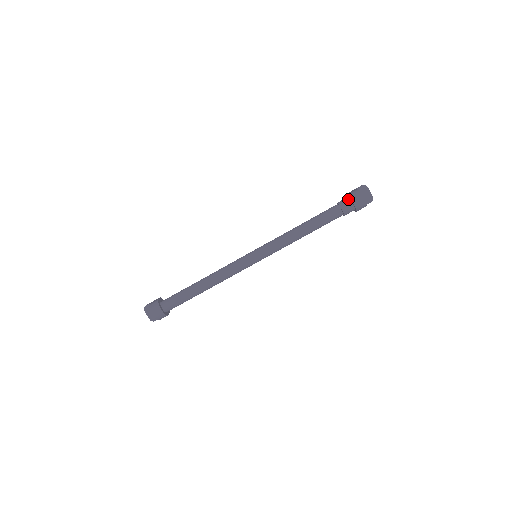
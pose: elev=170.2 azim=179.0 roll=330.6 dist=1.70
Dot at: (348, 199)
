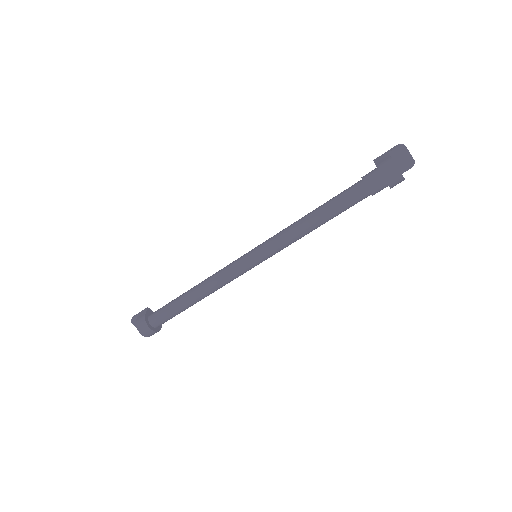
Dot at: (378, 174)
